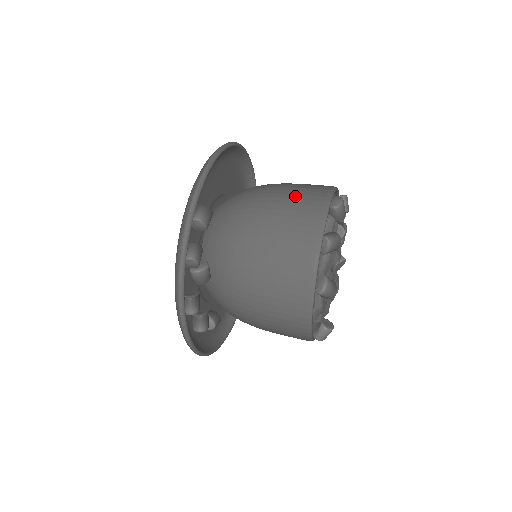
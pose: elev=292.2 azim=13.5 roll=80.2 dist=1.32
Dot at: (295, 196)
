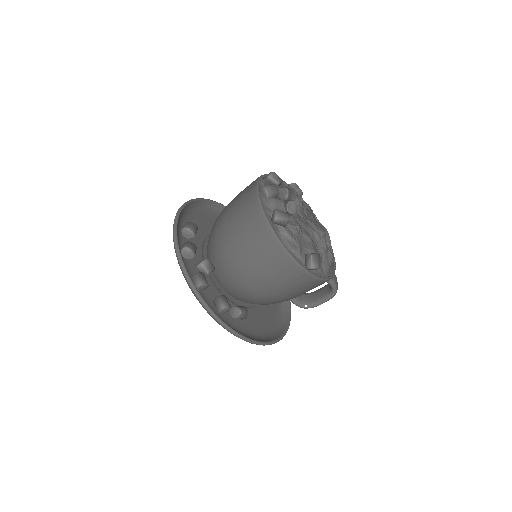
Dot at: occluded
